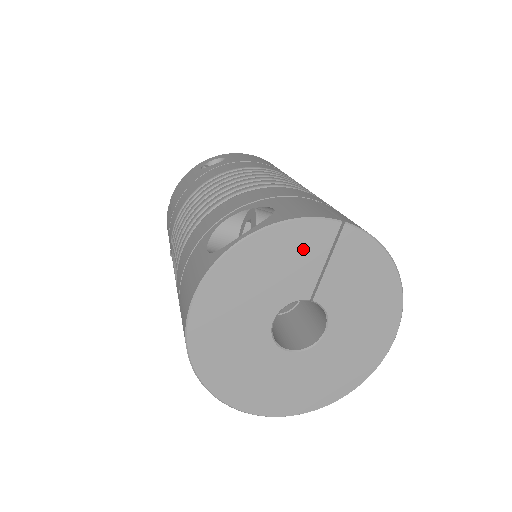
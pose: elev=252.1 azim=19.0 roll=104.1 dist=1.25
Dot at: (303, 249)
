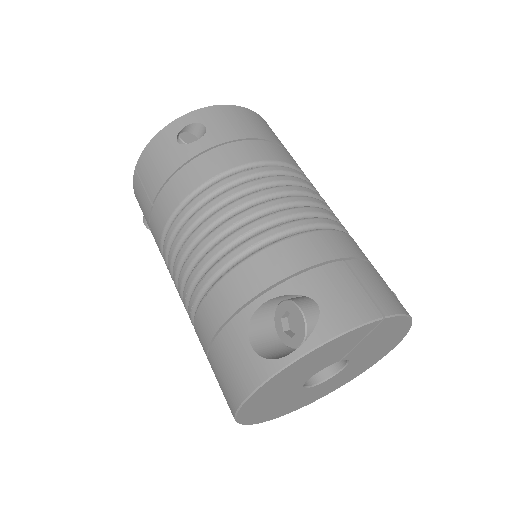
Dot at: (346, 343)
